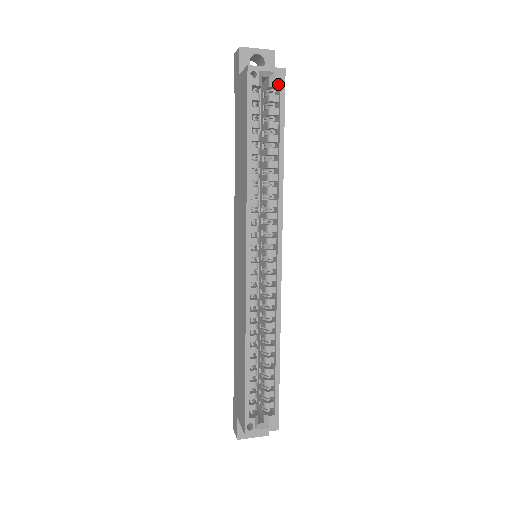
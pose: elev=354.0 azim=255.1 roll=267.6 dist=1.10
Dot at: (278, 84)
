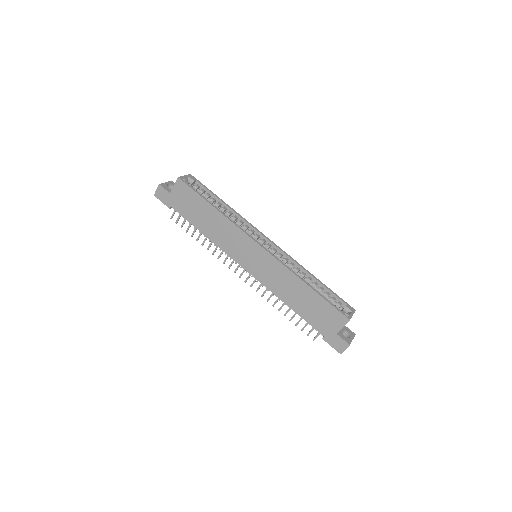
Dot at: (194, 180)
